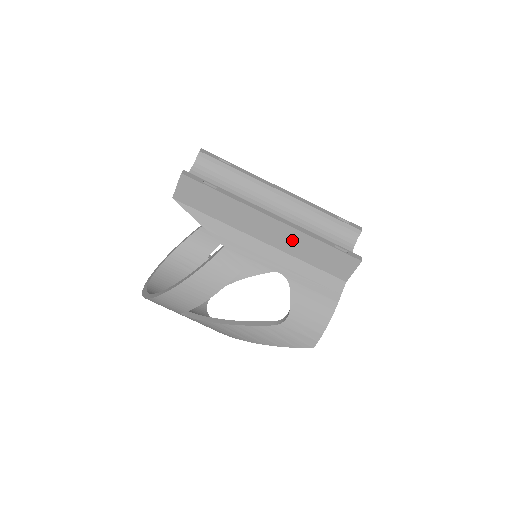
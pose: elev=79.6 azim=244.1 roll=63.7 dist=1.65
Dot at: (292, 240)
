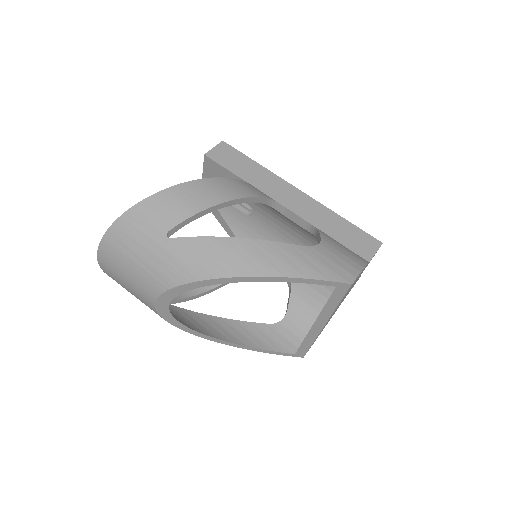
Dot at: (314, 211)
